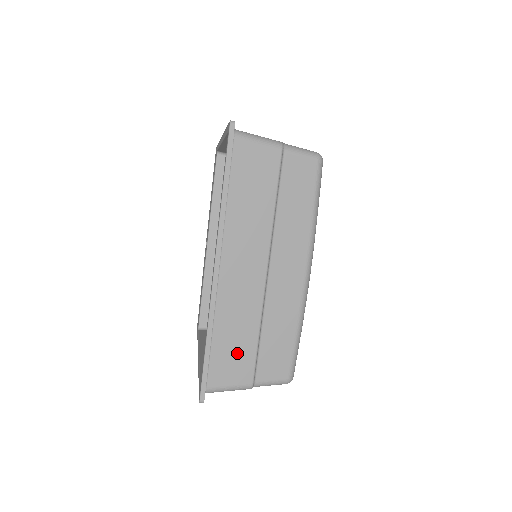
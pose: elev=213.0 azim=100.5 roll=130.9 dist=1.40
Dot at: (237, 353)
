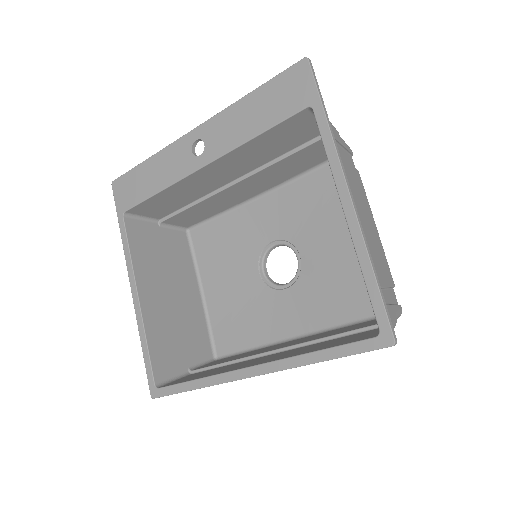
Dot at: occluded
